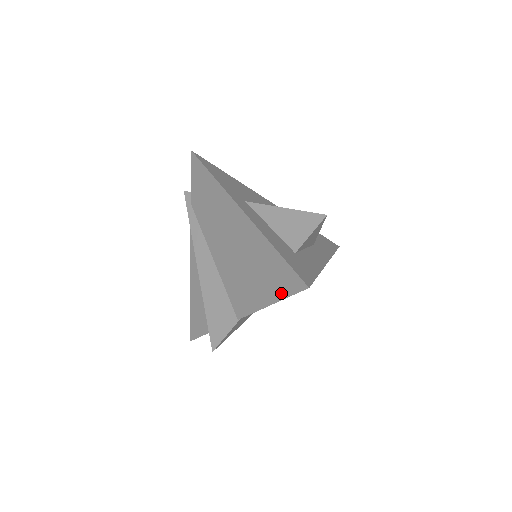
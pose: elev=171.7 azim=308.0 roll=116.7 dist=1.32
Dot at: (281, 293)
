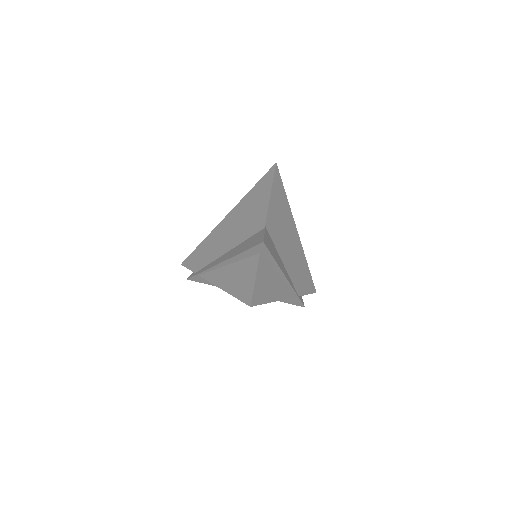
Dot at: (270, 183)
